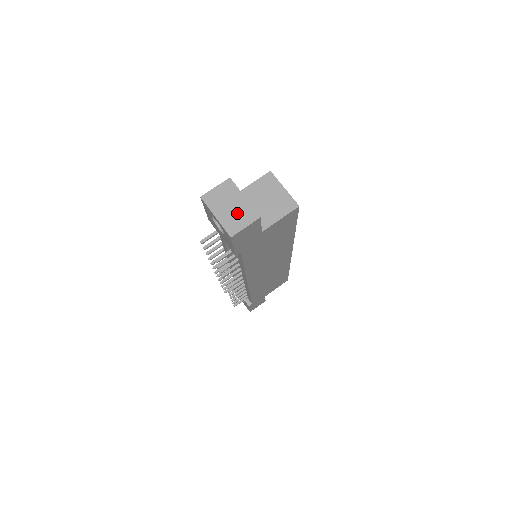
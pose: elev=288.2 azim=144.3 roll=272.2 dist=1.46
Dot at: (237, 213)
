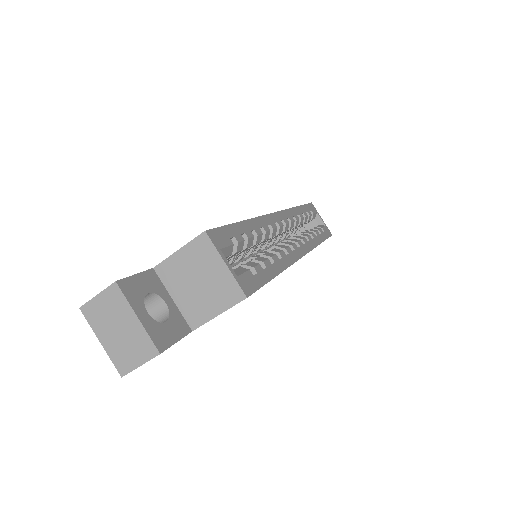
Dot at: (128, 342)
